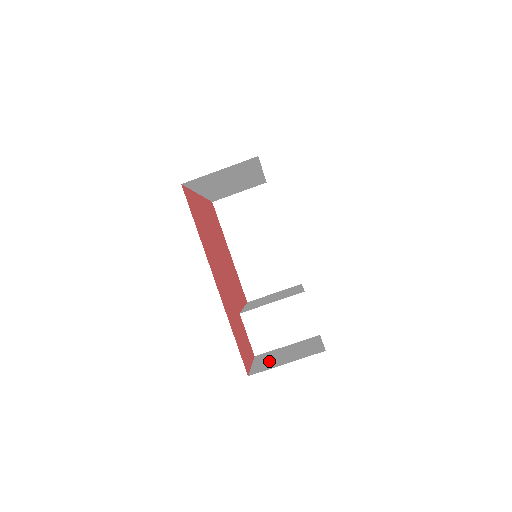
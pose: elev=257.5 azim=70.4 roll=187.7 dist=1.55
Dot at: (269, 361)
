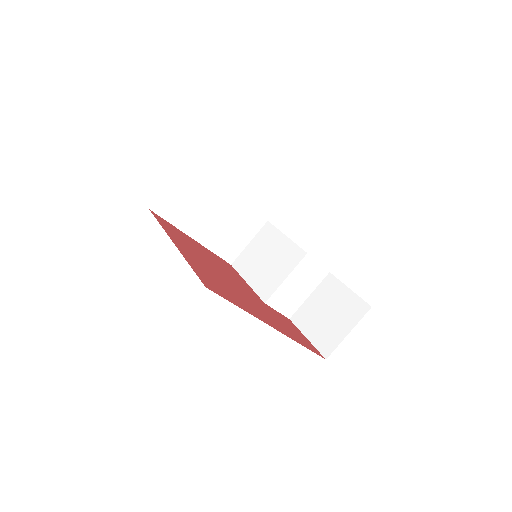
Dot at: (321, 330)
